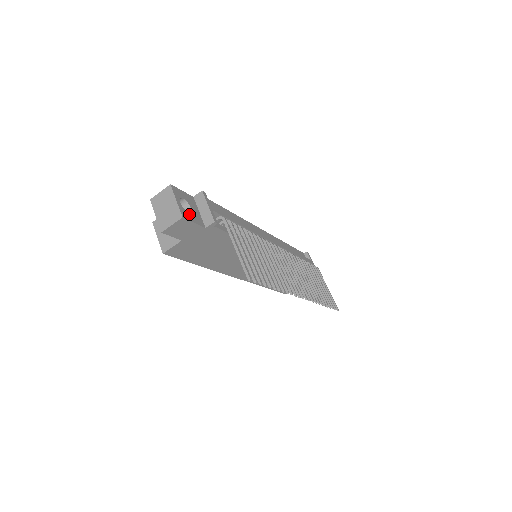
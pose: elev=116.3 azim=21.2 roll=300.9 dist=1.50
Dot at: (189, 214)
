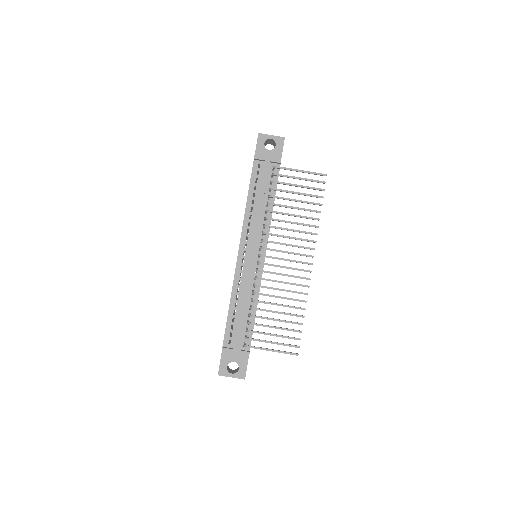
Dot at: (240, 369)
